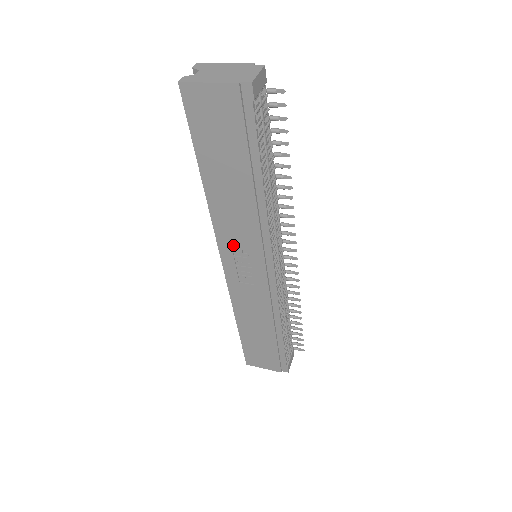
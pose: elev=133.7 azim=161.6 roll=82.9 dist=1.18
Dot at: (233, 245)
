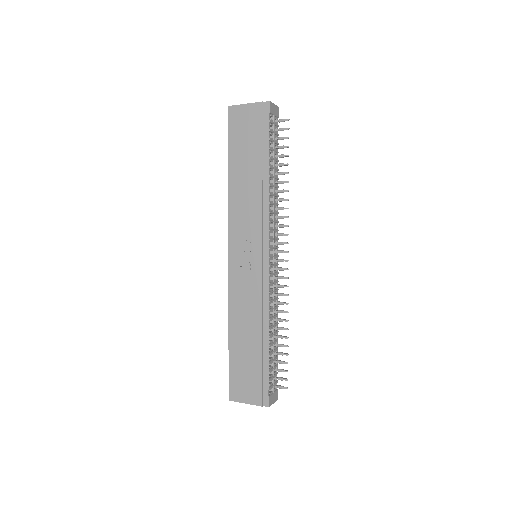
Dot at: (240, 233)
